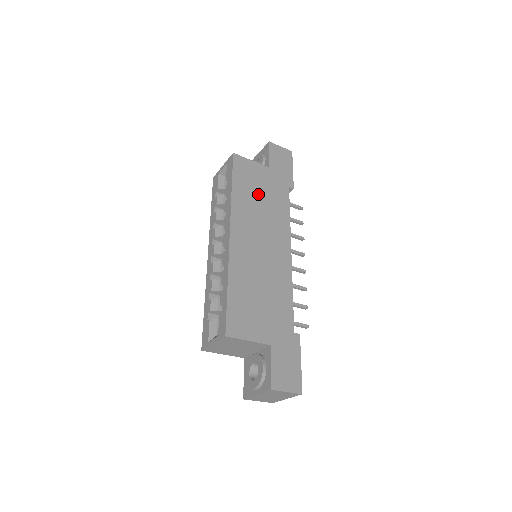
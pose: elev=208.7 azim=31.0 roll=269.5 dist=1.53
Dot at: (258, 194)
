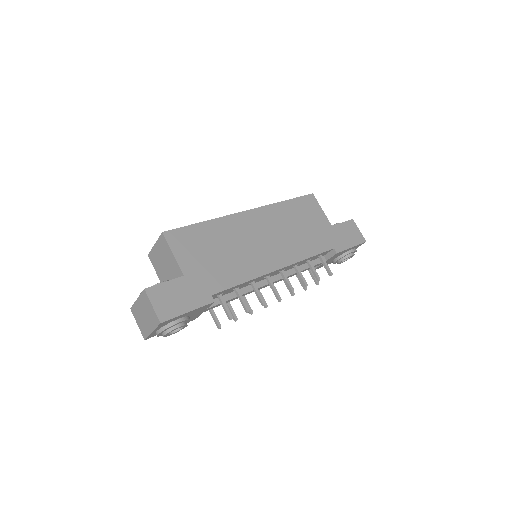
Dot at: (301, 223)
